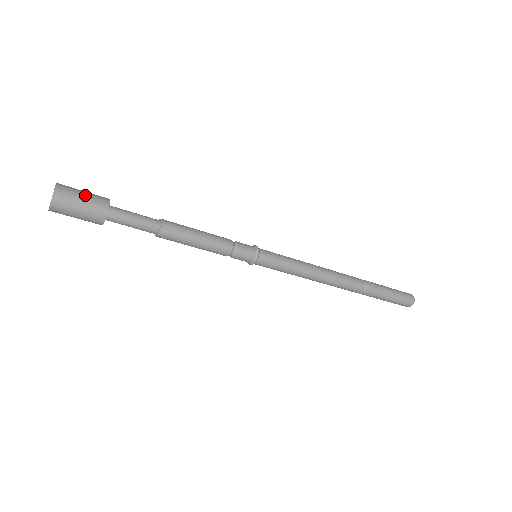
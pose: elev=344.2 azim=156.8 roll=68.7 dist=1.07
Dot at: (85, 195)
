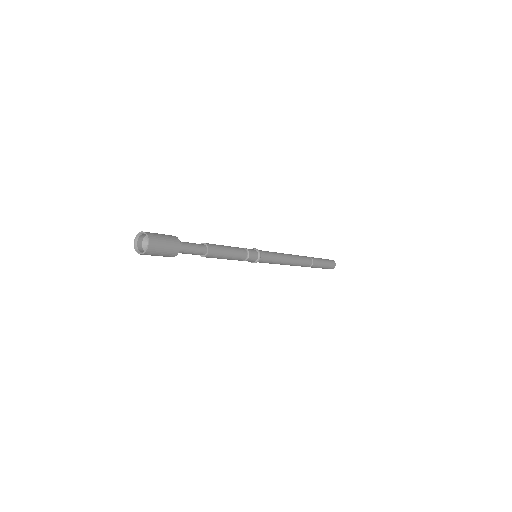
Dot at: (162, 235)
